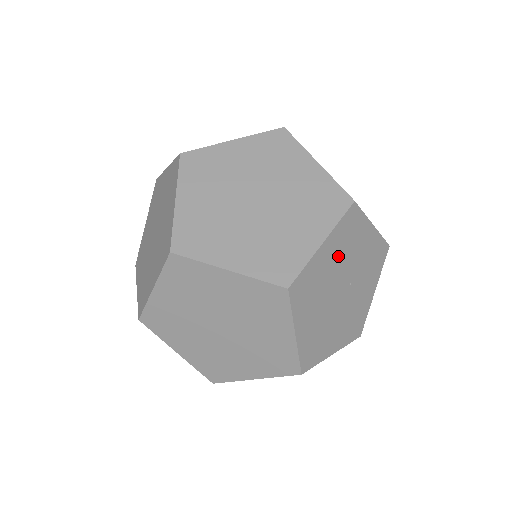
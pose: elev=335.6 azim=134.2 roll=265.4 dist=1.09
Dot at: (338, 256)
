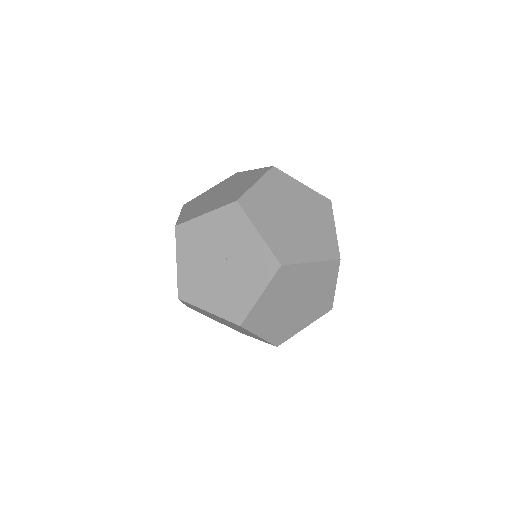
Dot at: occluded
